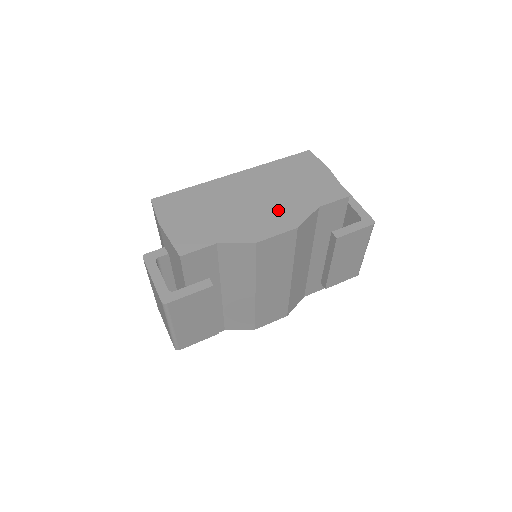
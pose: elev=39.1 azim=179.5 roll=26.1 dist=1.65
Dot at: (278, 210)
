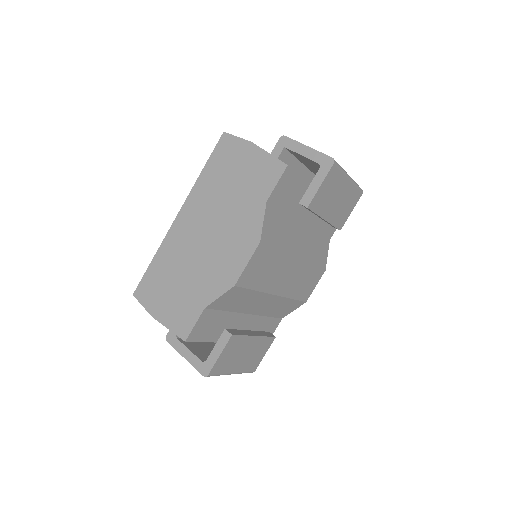
Dot at: (233, 233)
